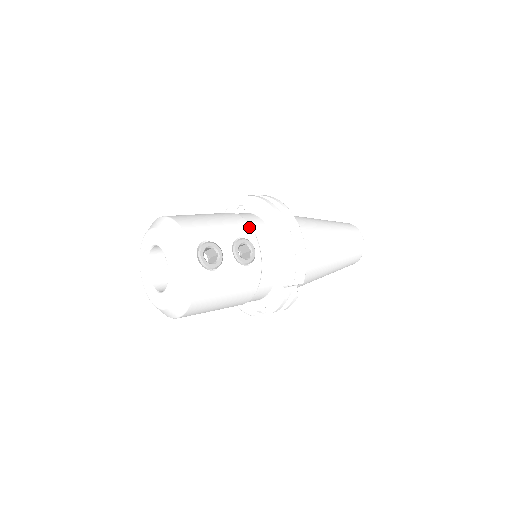
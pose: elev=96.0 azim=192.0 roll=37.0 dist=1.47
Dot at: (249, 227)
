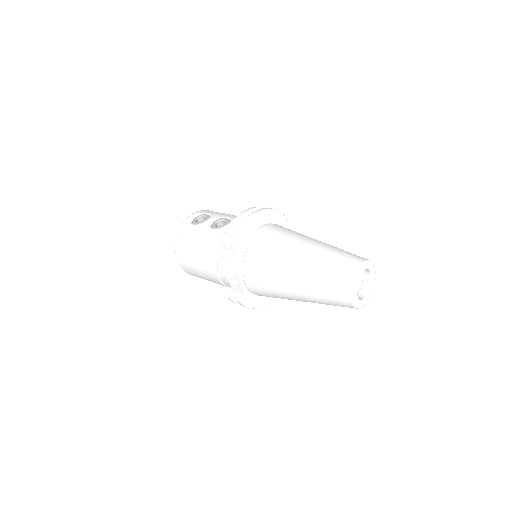
Dot at: occluded
